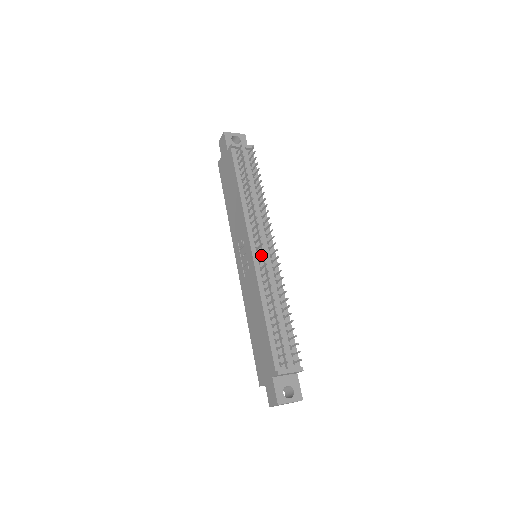
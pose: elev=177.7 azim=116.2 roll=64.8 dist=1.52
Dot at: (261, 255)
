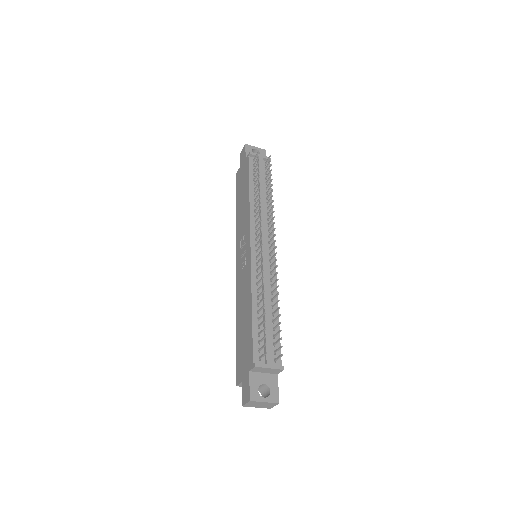
Dot at: occluded
